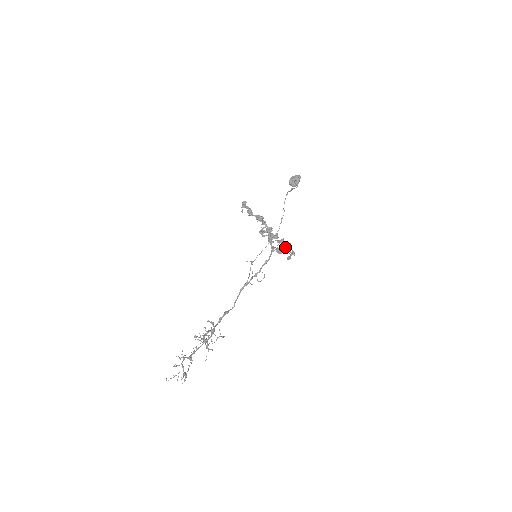
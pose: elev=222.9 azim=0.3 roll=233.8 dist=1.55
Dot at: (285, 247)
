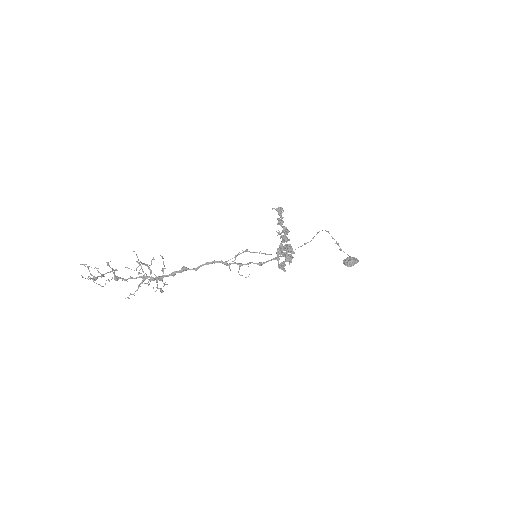
Dot at: (285, 245)
